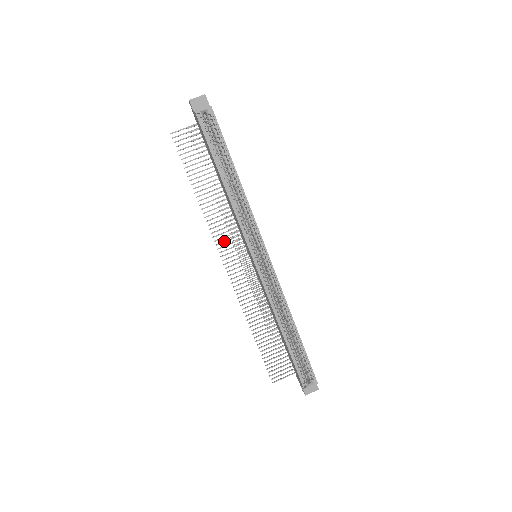
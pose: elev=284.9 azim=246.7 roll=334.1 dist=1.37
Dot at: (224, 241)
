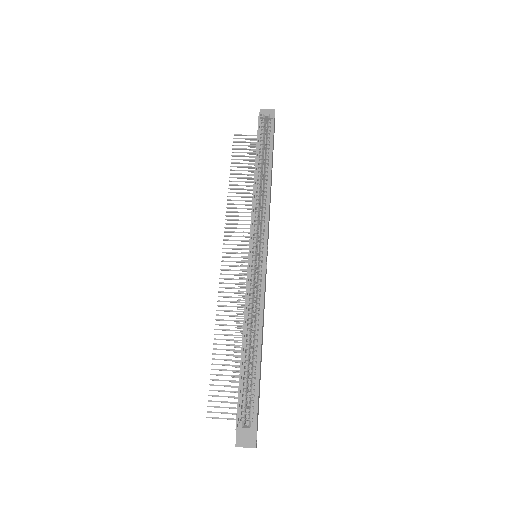
Dot at: occluded
